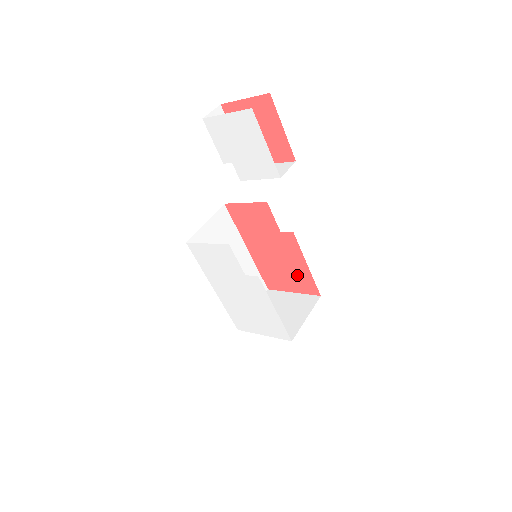
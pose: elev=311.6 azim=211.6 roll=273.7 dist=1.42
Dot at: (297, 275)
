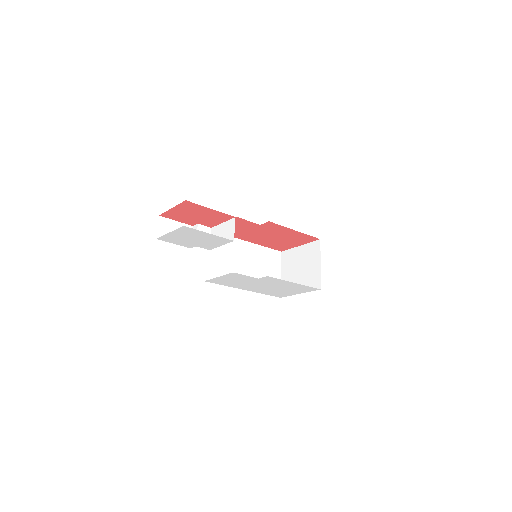
Dot at: (294, 238)
